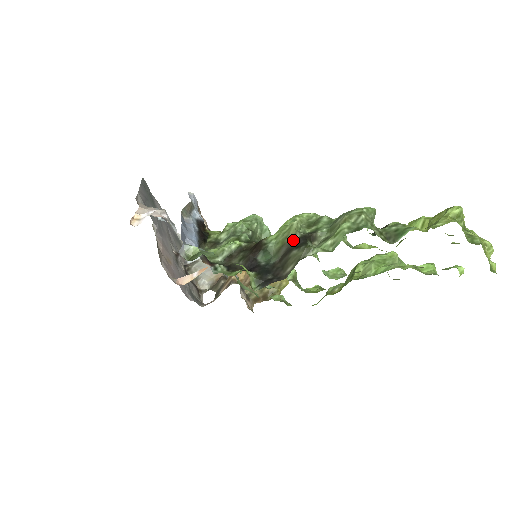
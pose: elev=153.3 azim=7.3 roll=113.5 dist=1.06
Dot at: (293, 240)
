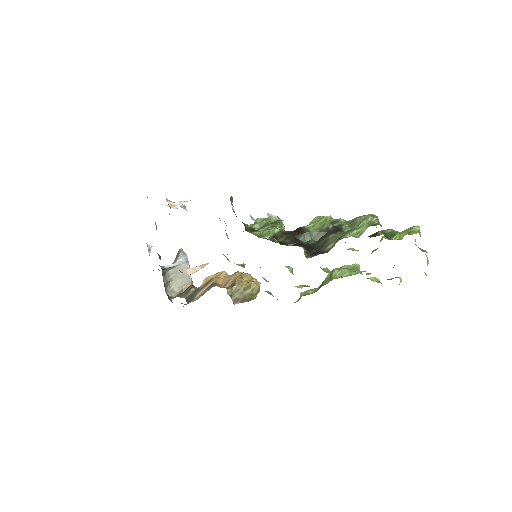
Dot at: (329, 228)
